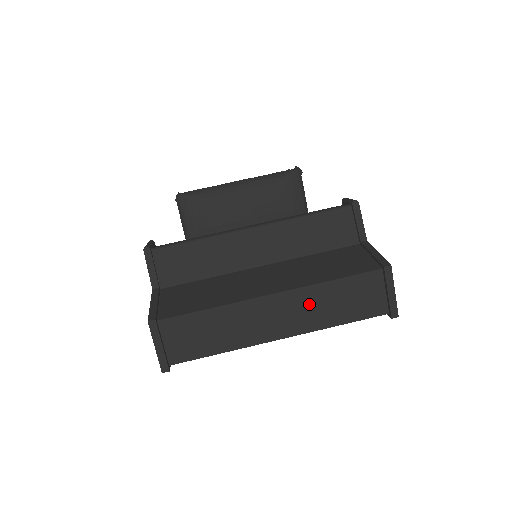
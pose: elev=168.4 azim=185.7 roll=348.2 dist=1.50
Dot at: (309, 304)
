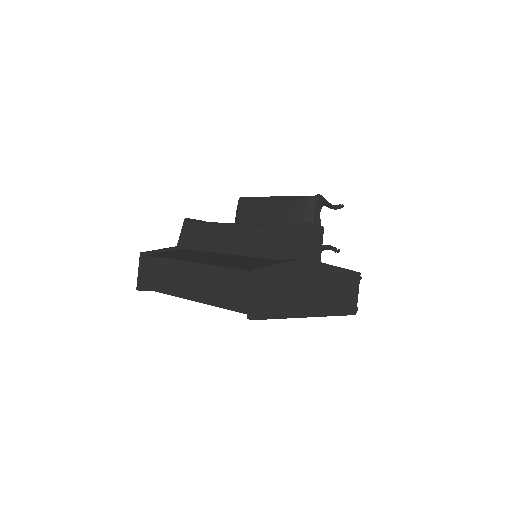
Dot at: (208, 280)
